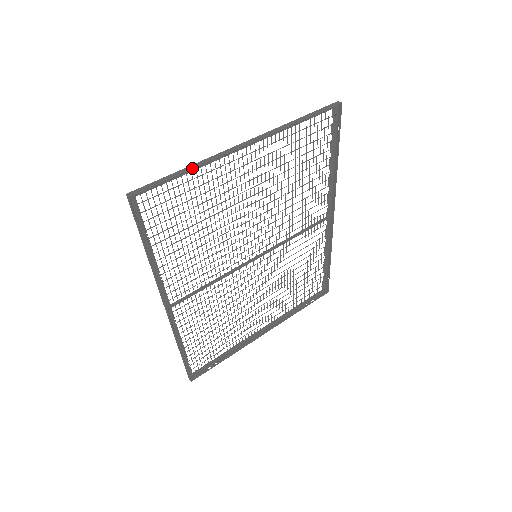
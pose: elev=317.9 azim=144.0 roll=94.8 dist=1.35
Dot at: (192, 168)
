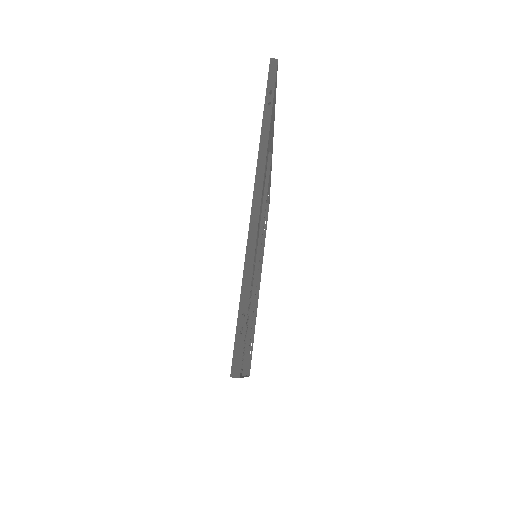
Dot at: (249, 284)
